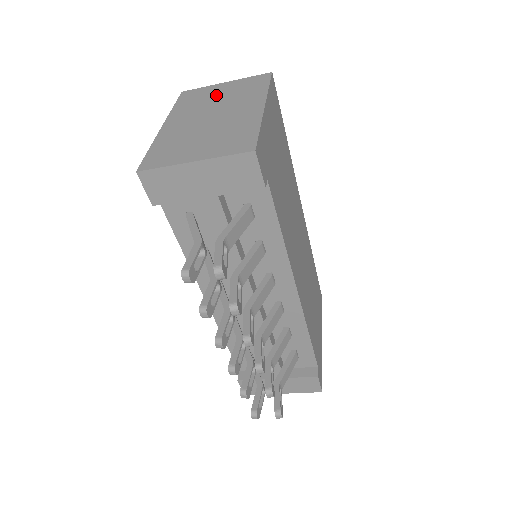
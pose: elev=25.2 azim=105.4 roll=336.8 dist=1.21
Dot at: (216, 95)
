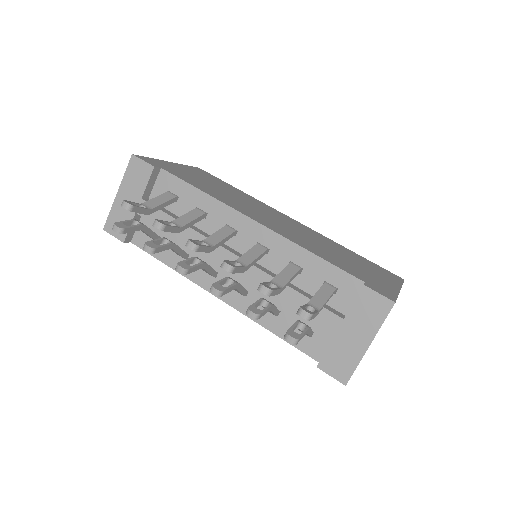
Dot at: occluded
